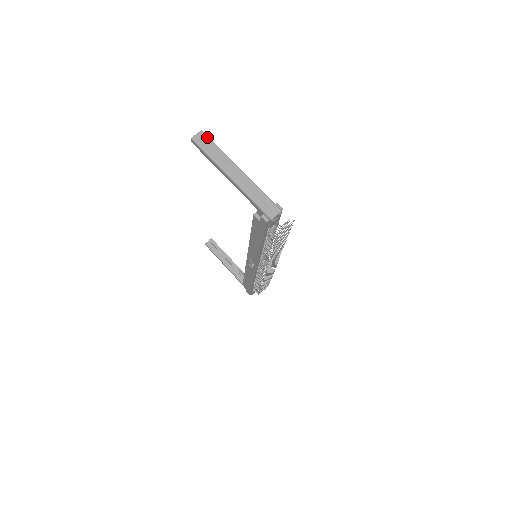
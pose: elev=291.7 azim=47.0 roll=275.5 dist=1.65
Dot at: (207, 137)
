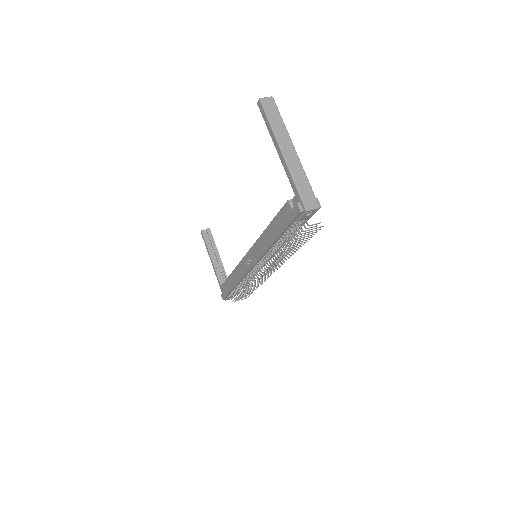
Dot at: (275, 105)
